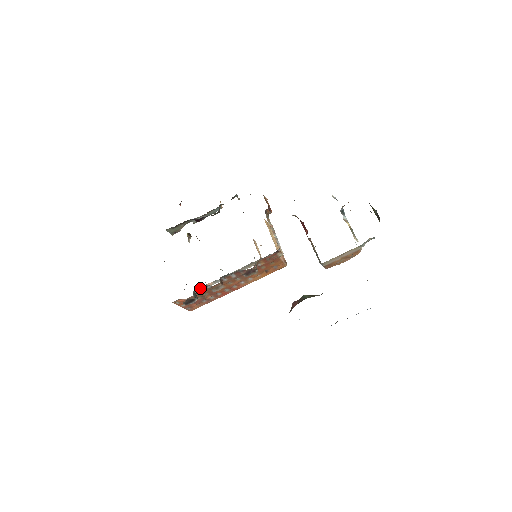
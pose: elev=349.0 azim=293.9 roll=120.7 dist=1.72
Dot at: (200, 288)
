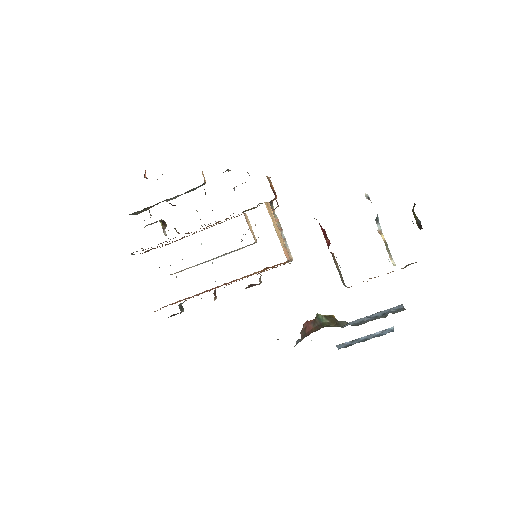
Dot at: occluded
